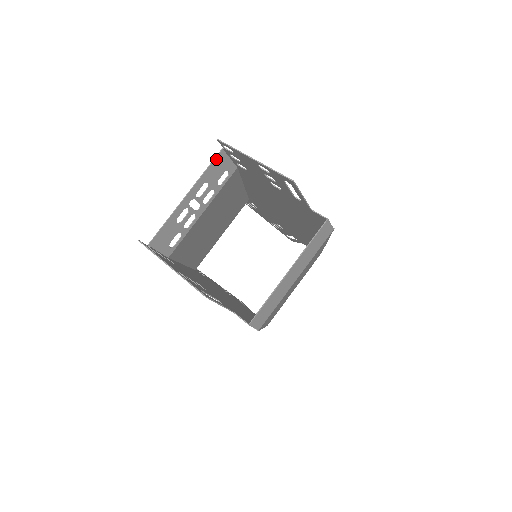
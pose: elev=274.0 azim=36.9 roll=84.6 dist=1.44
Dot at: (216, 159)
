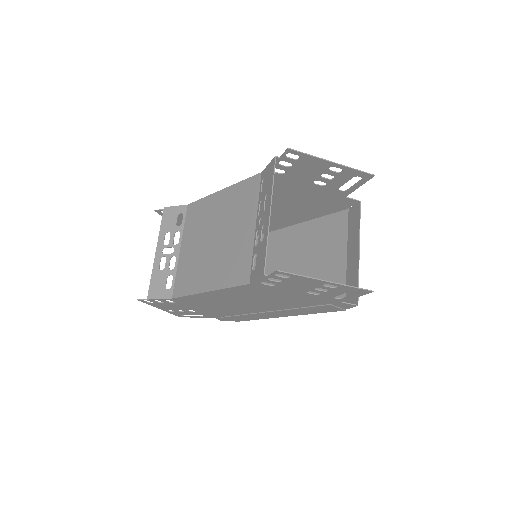
Dot at: (274, 168)
